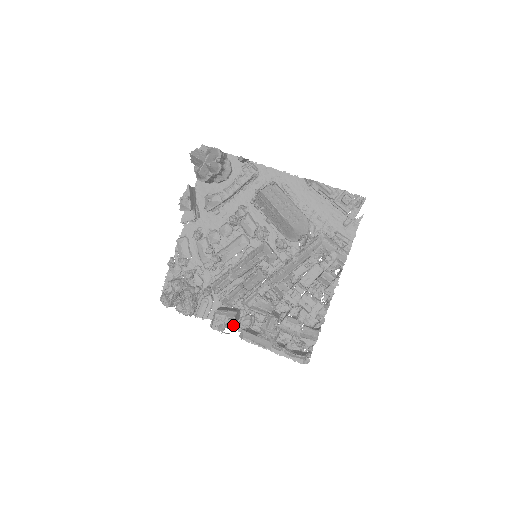
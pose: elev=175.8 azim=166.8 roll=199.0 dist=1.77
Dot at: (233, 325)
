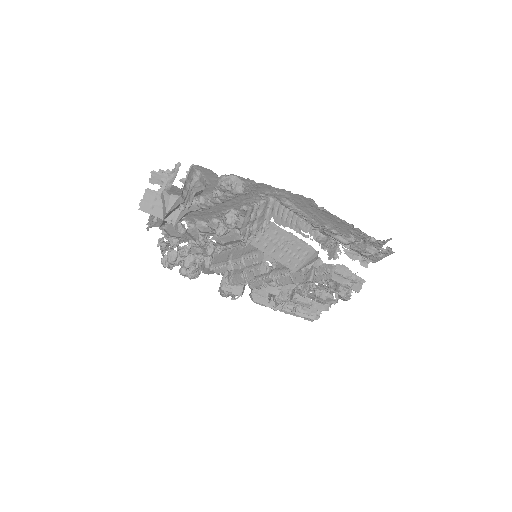
Dot at: occluded
